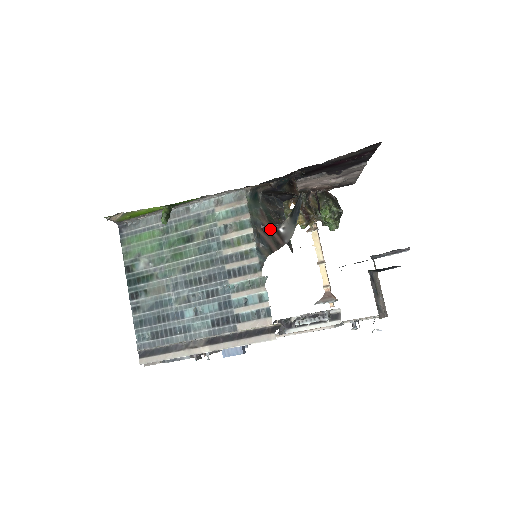
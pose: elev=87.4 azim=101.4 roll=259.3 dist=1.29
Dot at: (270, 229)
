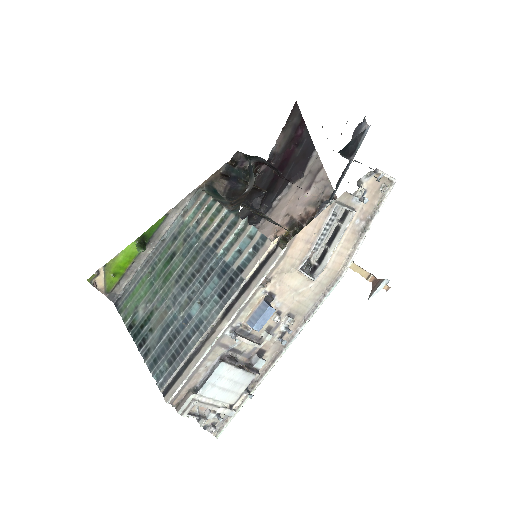
Dot at: (238, 199)
